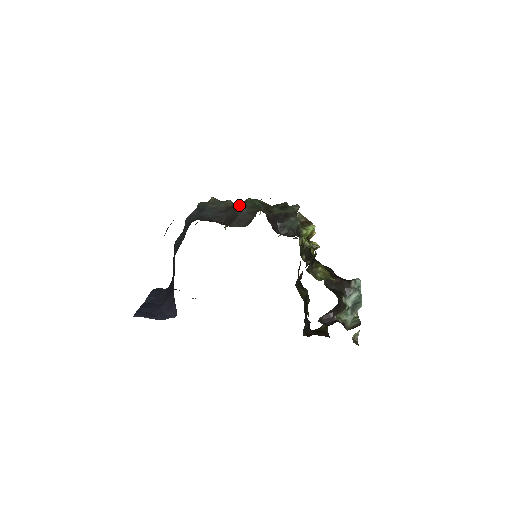
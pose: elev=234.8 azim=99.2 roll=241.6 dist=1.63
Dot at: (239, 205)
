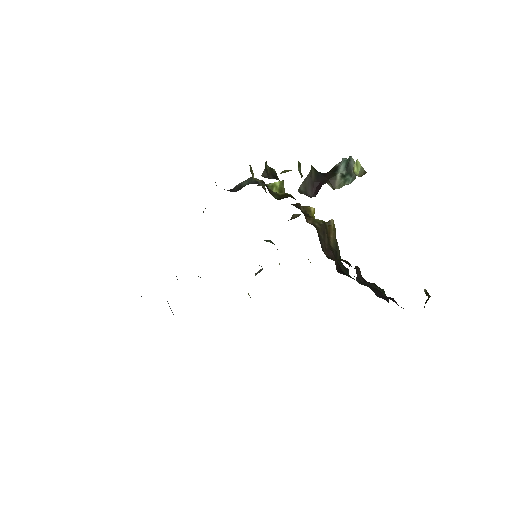
Dot at: occluded
